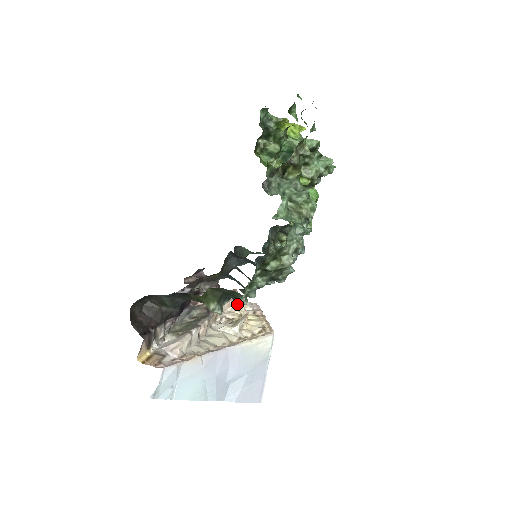
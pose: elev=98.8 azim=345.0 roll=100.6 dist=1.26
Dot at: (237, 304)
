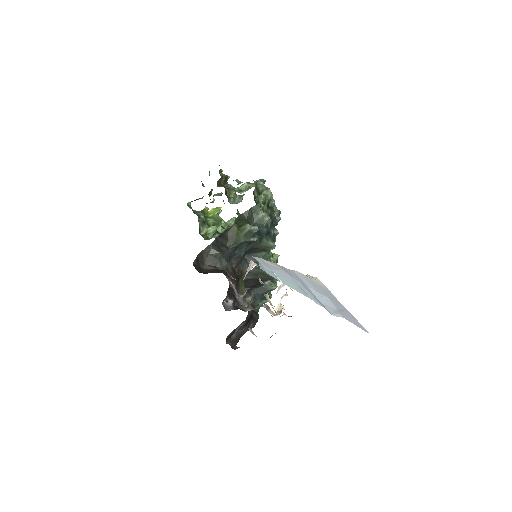
Dot at: occluded
